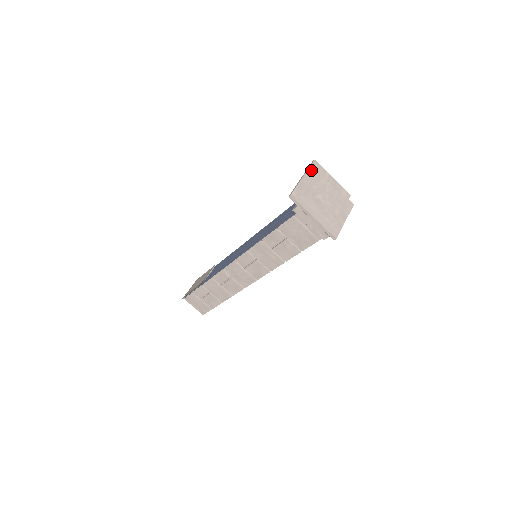
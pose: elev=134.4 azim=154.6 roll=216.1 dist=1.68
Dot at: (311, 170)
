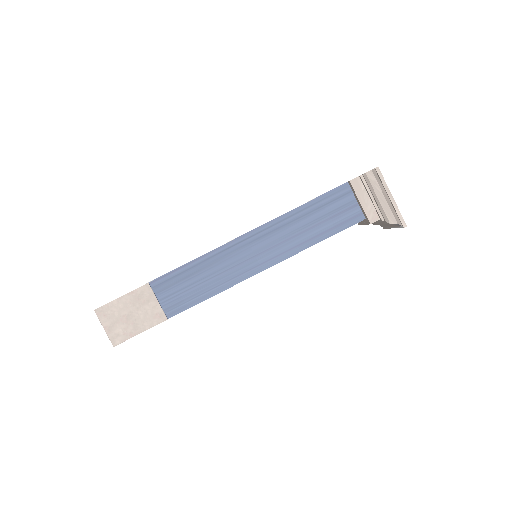
Dot at: (384, 182)
